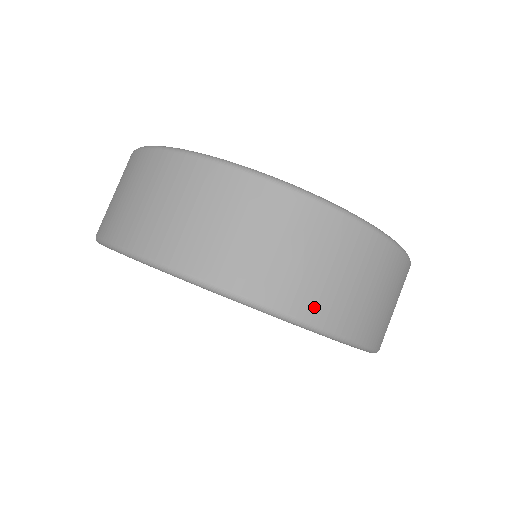
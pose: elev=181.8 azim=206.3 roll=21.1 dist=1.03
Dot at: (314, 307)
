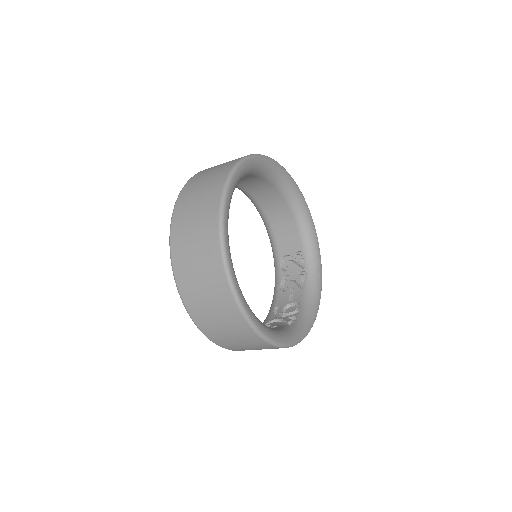
Dot at: (206, 328)
